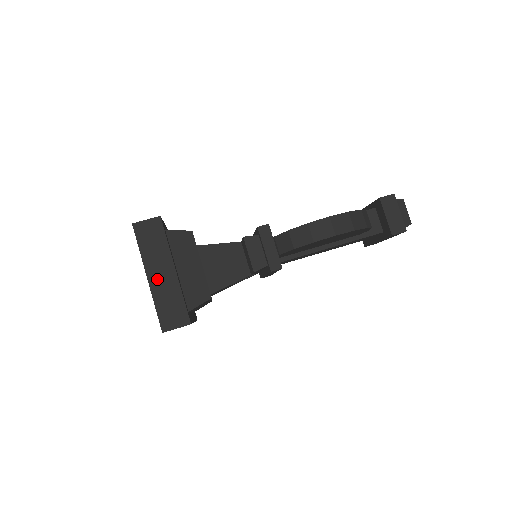
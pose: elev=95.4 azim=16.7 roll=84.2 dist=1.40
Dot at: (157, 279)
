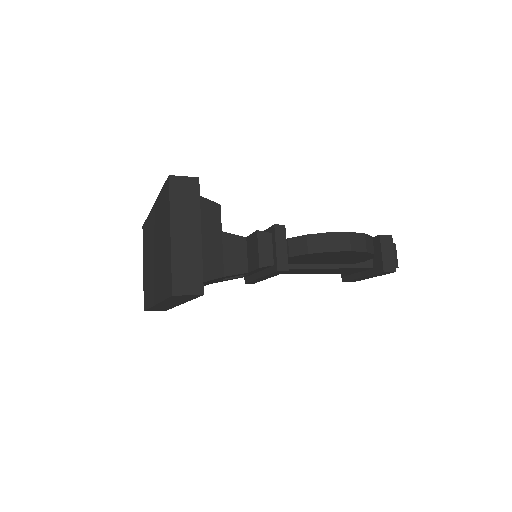
Dot at: (180, 238)
